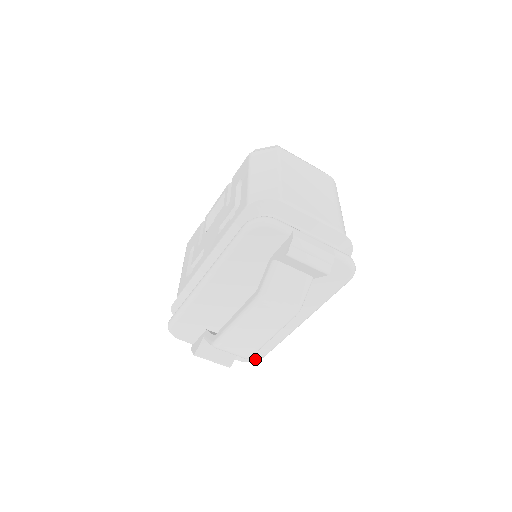
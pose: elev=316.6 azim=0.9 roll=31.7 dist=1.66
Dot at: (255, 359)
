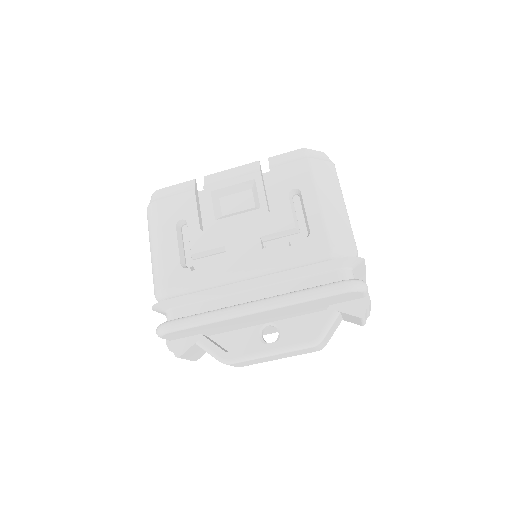
Dot at: occluded
